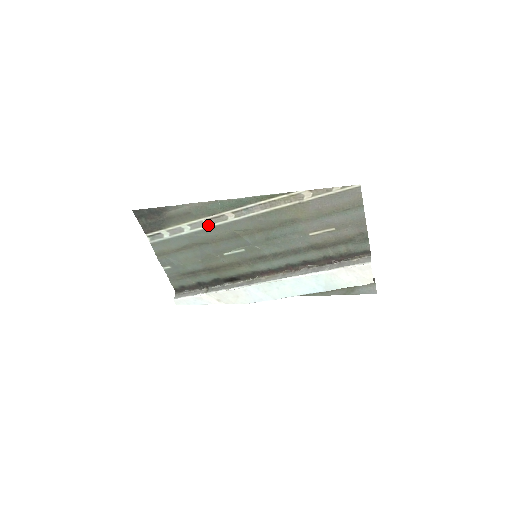
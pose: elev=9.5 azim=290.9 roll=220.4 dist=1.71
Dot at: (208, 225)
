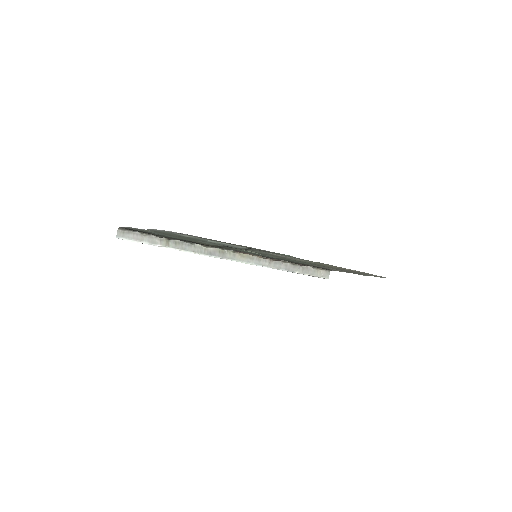
Dot at: (248, 248)
